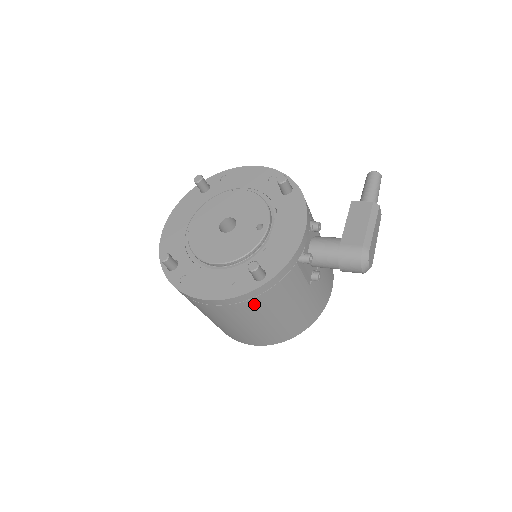
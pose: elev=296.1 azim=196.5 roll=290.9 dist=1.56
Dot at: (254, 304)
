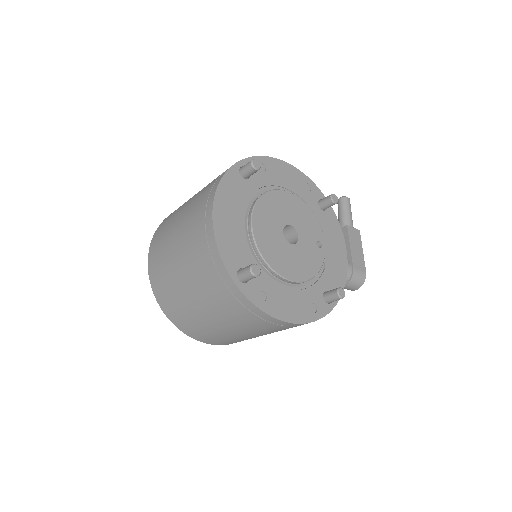
Dot at: occluded
